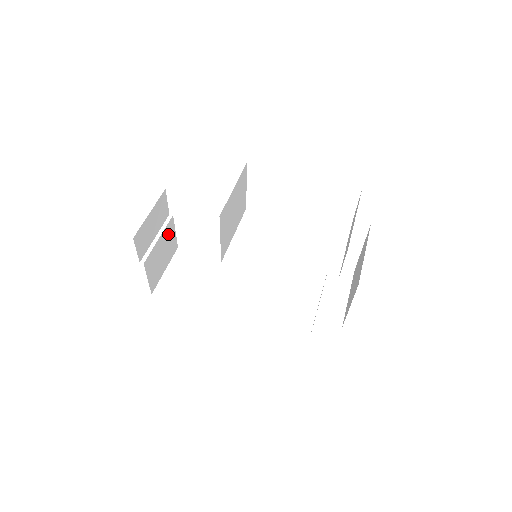
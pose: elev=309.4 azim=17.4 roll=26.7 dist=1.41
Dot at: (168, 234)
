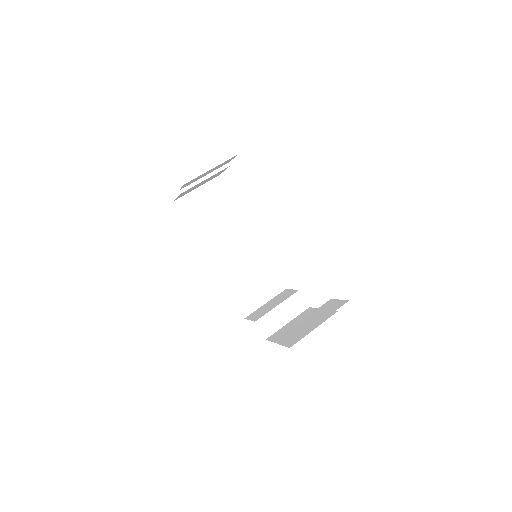
Dot at: occluded
